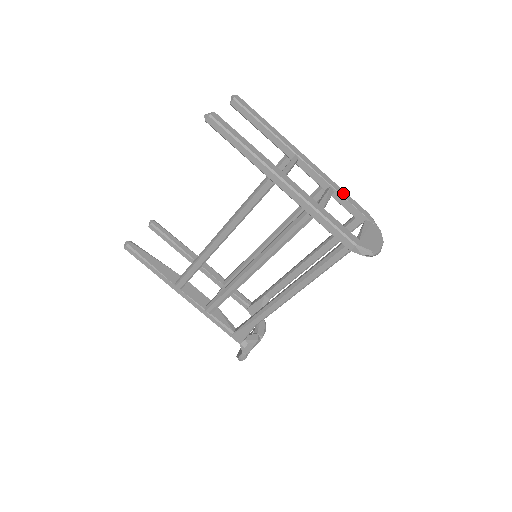
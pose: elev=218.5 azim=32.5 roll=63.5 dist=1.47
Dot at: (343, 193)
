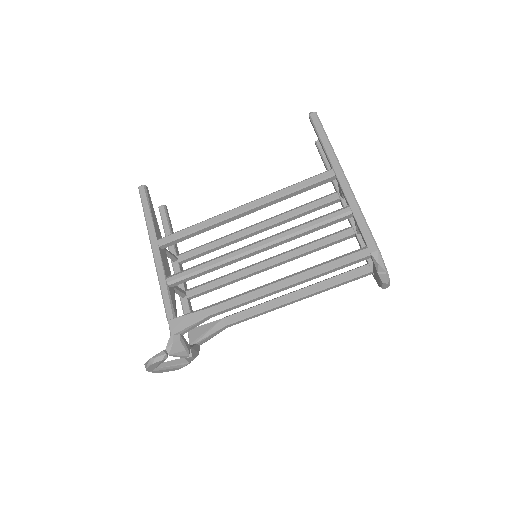
Dot at: occluded
